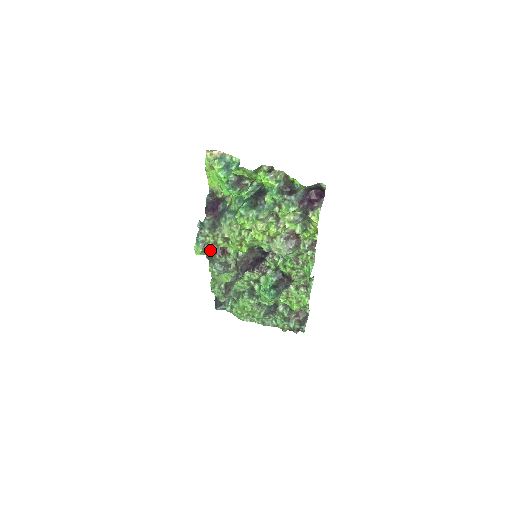
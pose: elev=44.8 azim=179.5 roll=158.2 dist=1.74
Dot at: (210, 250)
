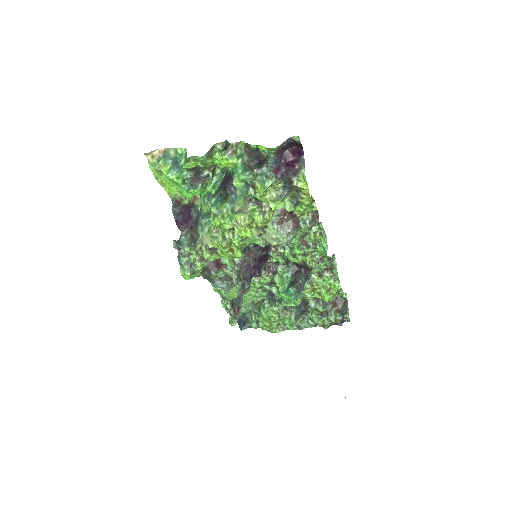
Dot at: (201, 269)
